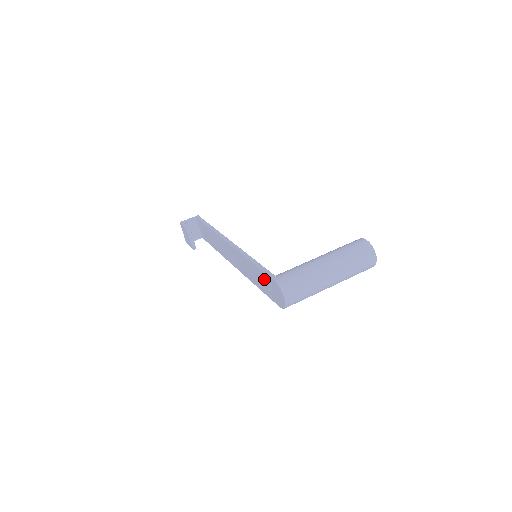
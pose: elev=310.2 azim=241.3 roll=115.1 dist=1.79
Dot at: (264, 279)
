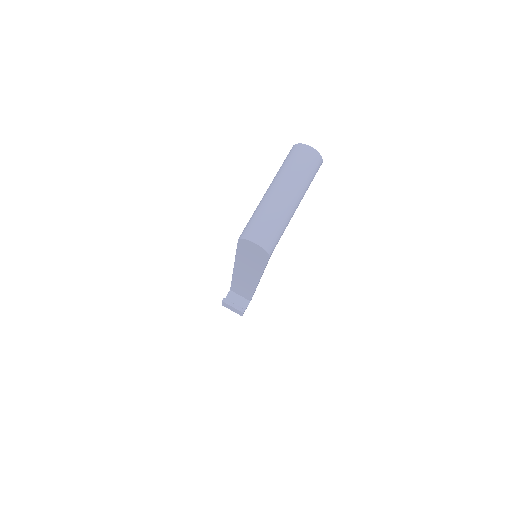
Dot at: (246, 253)
